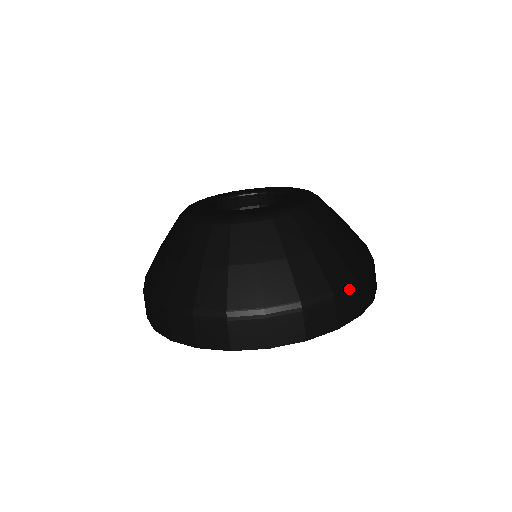
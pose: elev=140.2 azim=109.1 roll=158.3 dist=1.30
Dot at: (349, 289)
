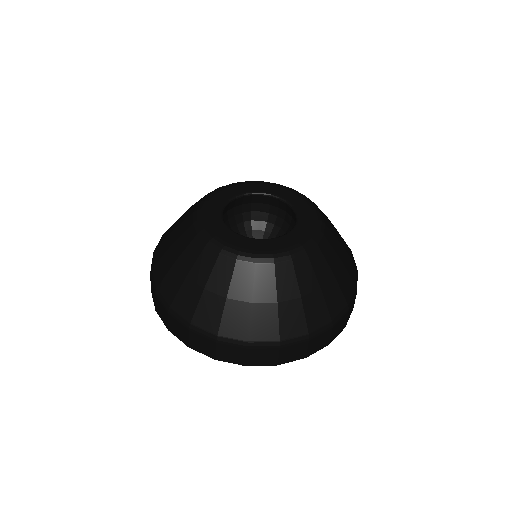
Dot at: (357, 278)
